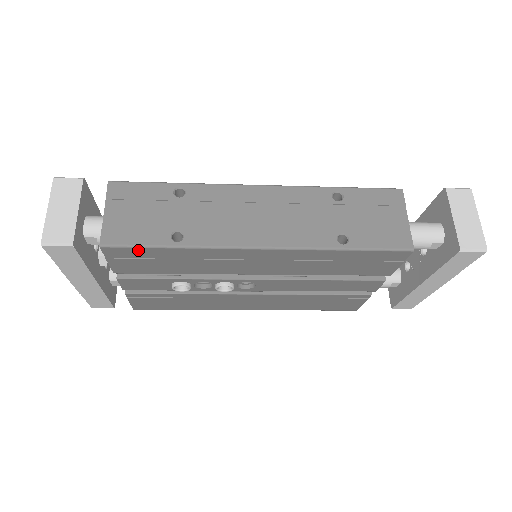
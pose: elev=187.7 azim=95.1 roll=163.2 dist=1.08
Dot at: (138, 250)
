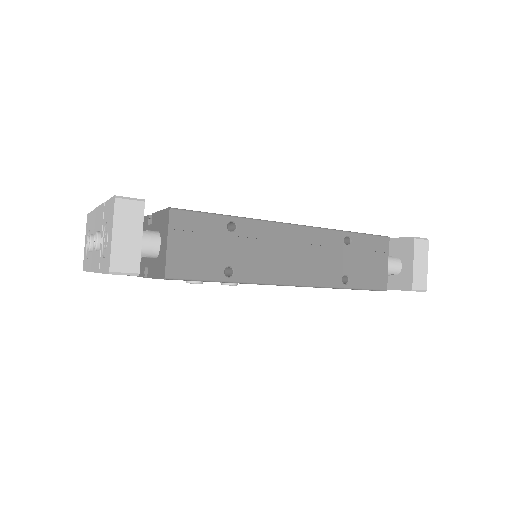
Dot at: occluded
